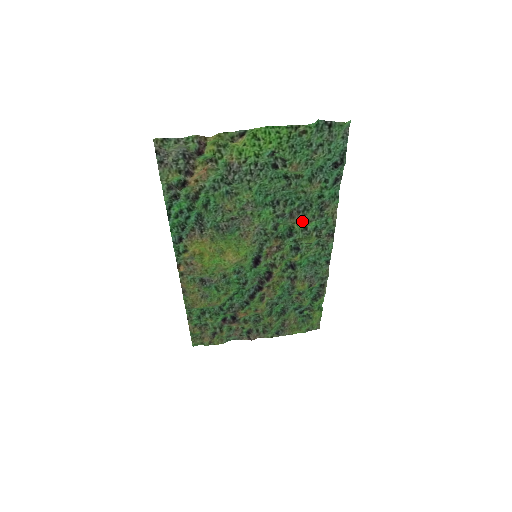
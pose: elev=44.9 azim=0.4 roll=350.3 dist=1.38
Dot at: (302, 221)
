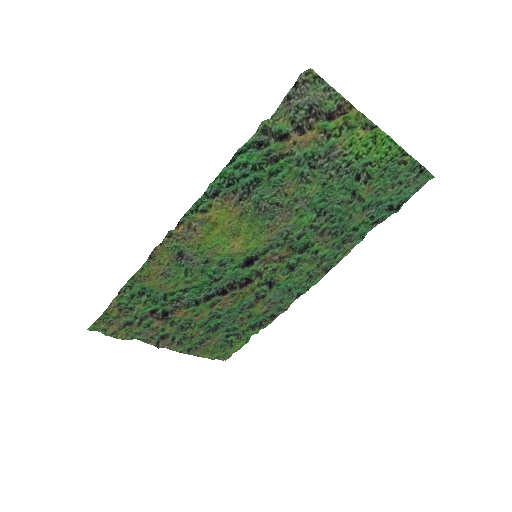
Dot at: (325, 243)
